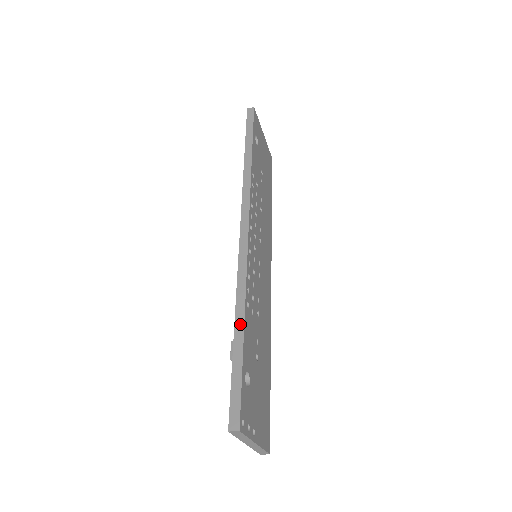
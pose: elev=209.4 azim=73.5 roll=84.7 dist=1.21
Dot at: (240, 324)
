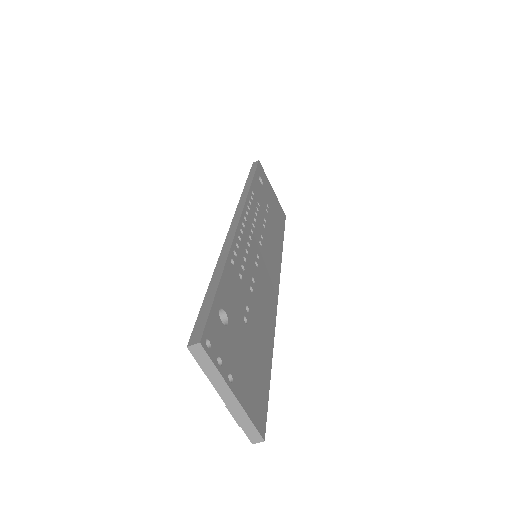
Dot at: (219, 269)
